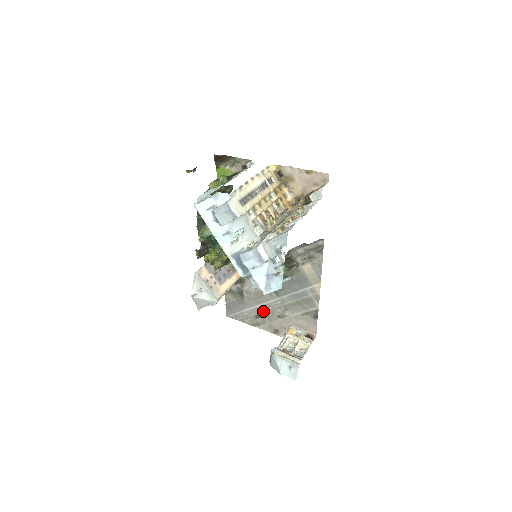
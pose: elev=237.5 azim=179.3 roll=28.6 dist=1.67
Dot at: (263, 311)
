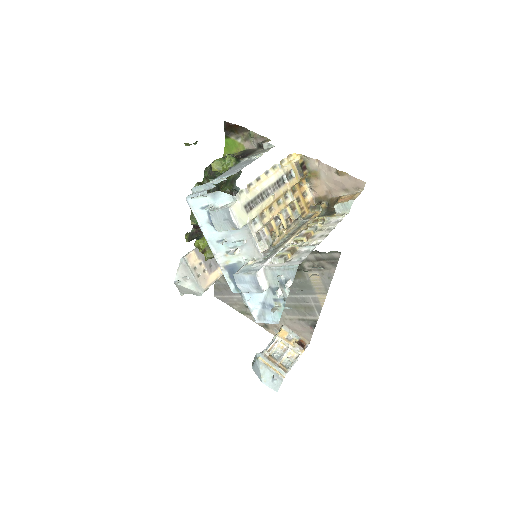
Dot at: occluded
